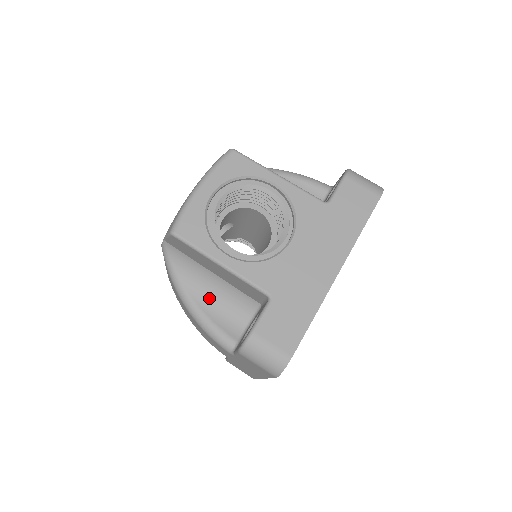
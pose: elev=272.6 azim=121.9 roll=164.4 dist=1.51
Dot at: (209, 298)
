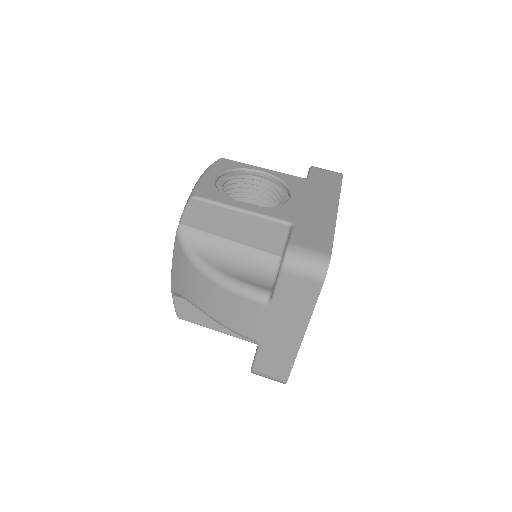
Dot at: (232, 266)
